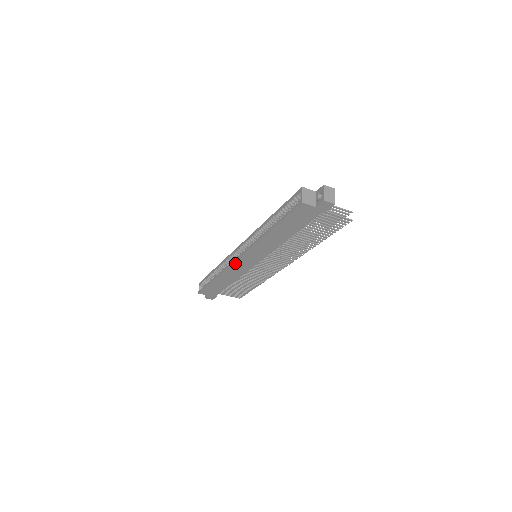
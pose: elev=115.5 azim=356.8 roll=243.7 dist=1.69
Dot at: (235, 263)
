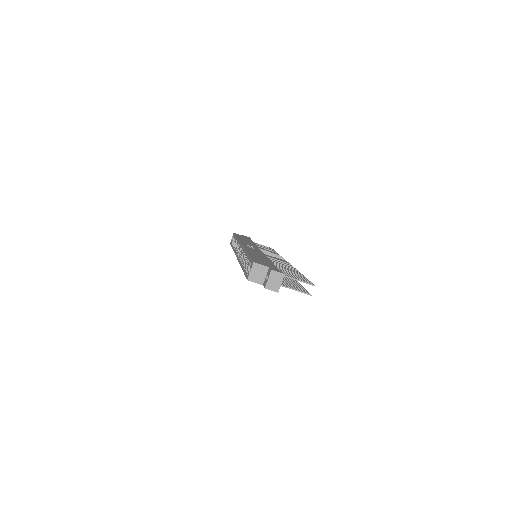
Dot at: occluded
